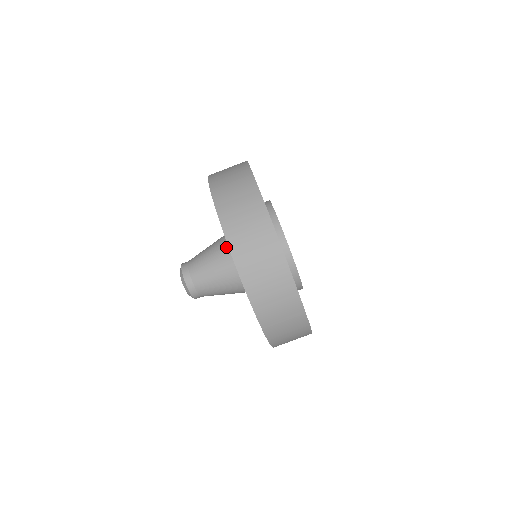
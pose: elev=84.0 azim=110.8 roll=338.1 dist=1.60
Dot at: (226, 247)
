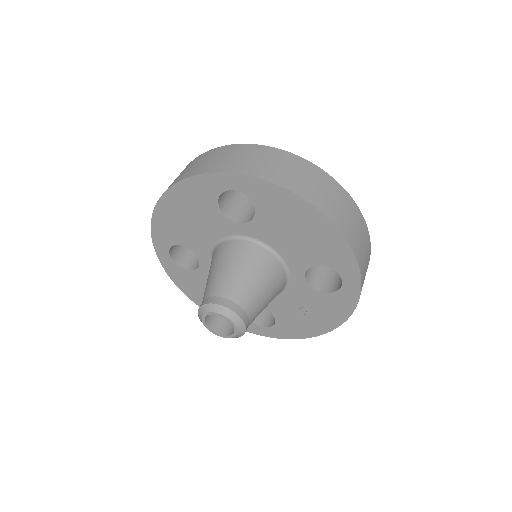
Dot at: (228, 246)
